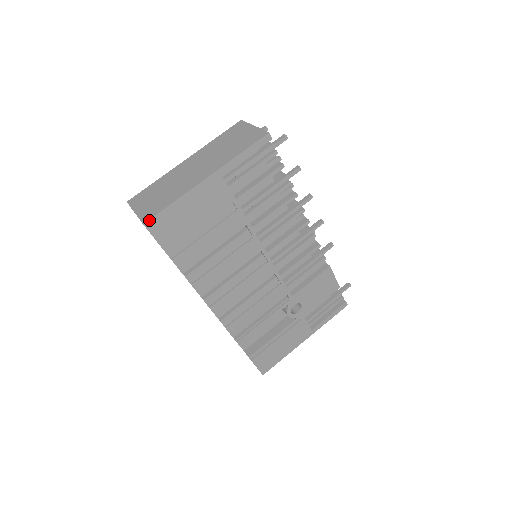
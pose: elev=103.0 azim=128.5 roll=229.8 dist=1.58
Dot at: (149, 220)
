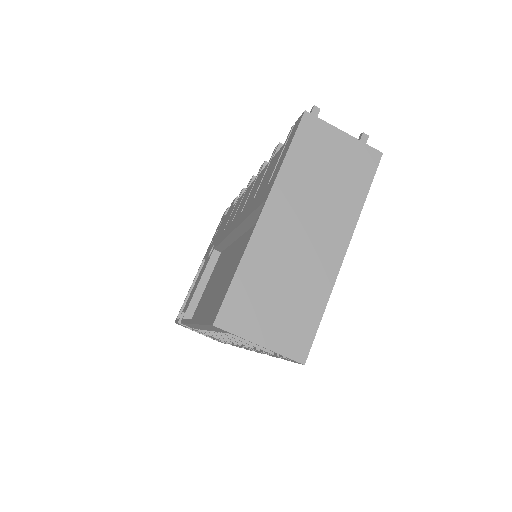
Dot at: (308, 354)
